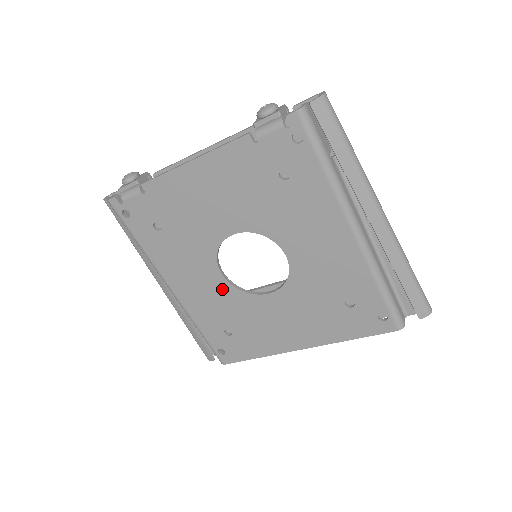
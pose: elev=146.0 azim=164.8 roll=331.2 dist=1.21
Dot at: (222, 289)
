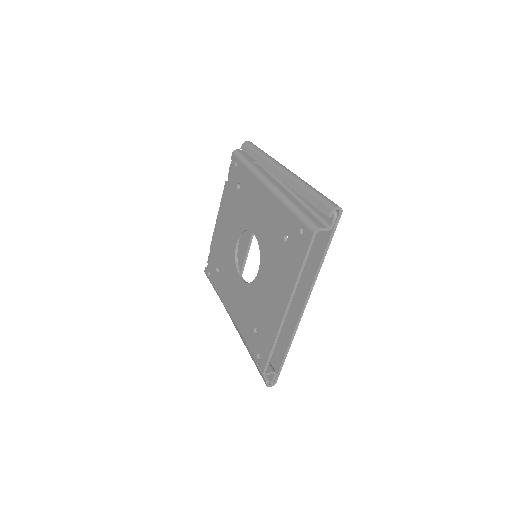
Dot at: (244, 291)
